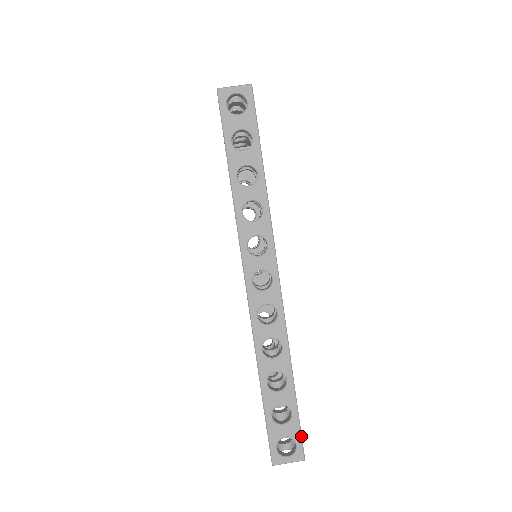
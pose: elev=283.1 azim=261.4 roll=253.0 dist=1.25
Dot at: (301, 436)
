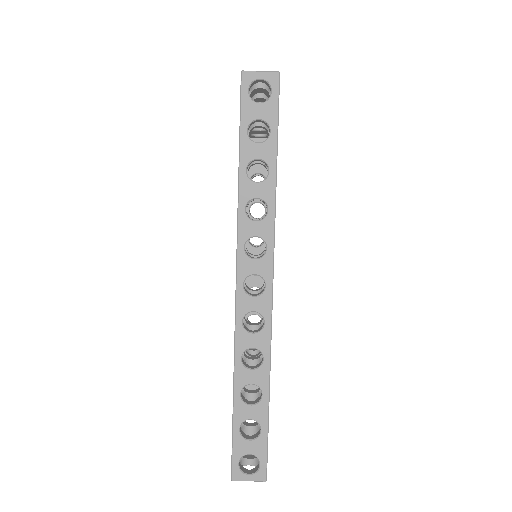
Dot at: (267, 456)
